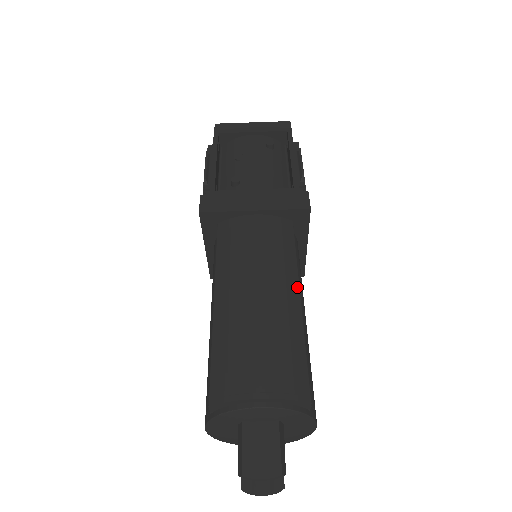
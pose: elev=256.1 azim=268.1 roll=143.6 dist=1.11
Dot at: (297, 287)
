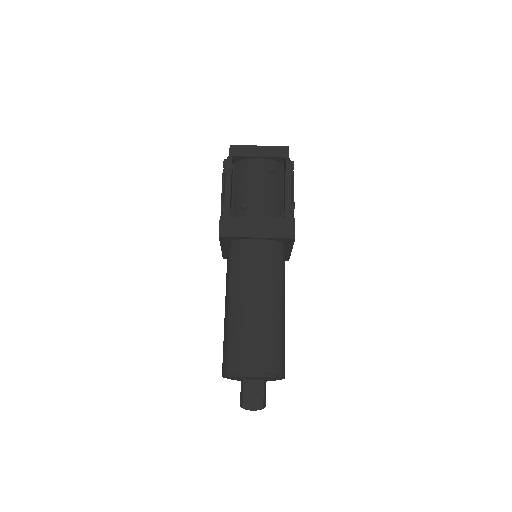
Dot at: (281, 297)
